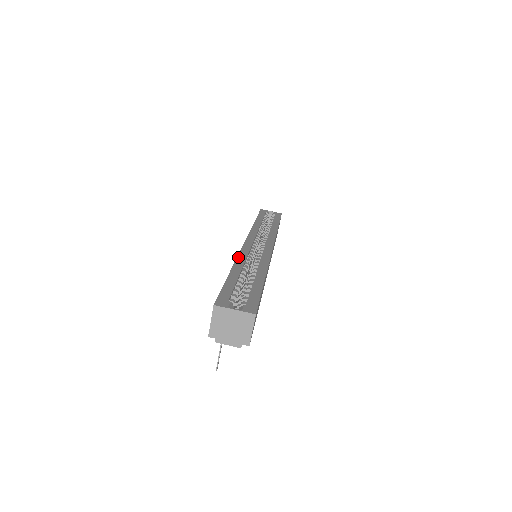
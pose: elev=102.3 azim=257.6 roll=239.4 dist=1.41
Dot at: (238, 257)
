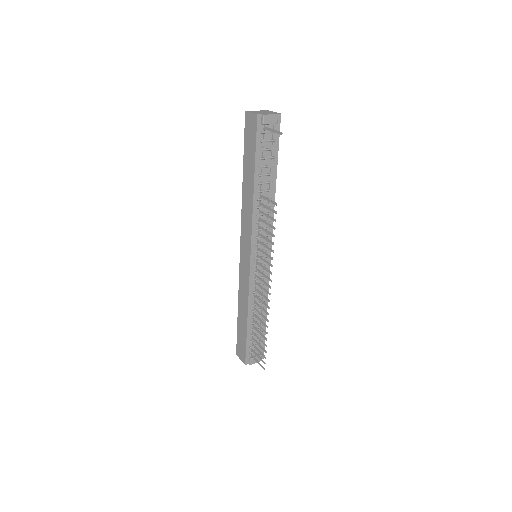
Dot at: (242, 206)
